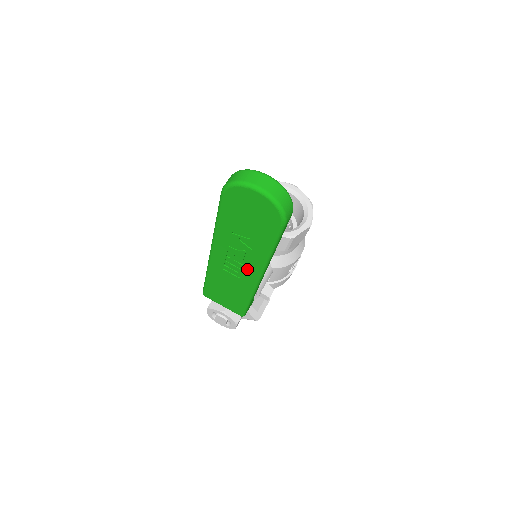
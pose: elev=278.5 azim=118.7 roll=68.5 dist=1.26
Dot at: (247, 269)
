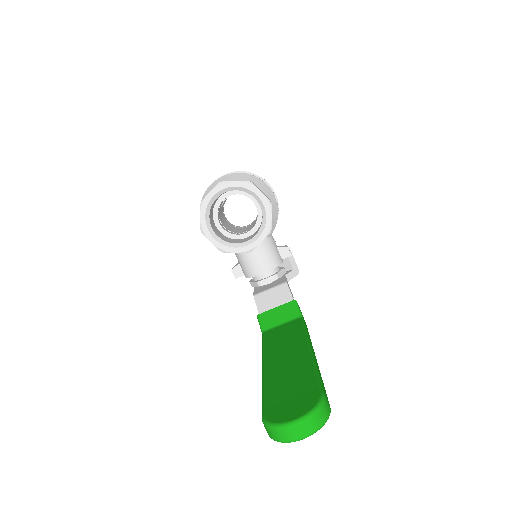
Dot at: occluded
